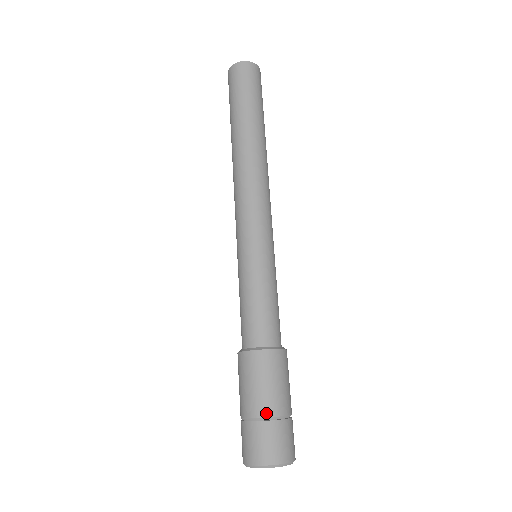
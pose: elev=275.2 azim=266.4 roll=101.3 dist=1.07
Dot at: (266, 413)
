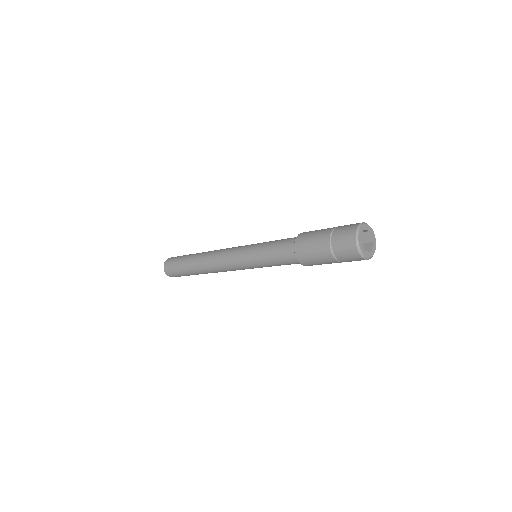
Dot at: (332, 228)
